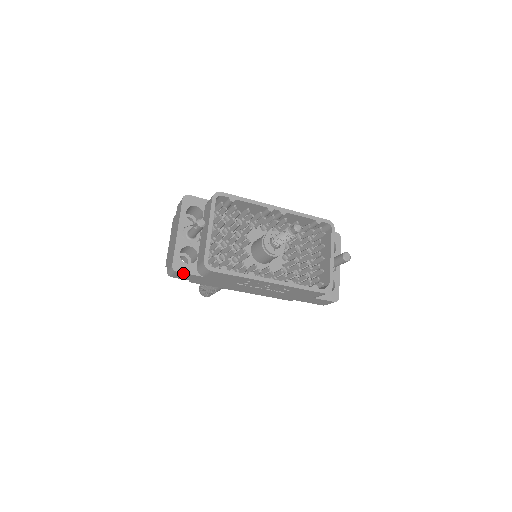
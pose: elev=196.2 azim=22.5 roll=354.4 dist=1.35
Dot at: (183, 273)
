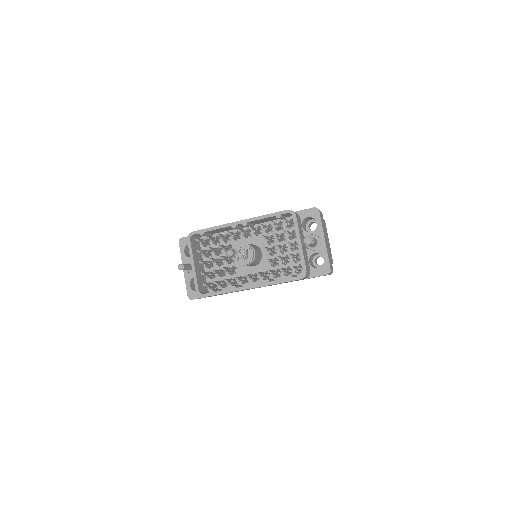
Dot at: occluded
